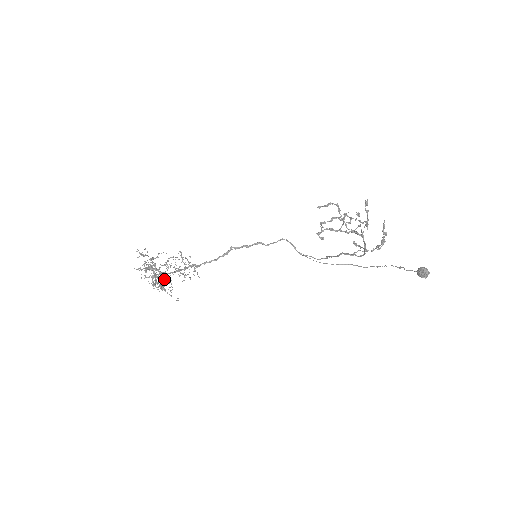
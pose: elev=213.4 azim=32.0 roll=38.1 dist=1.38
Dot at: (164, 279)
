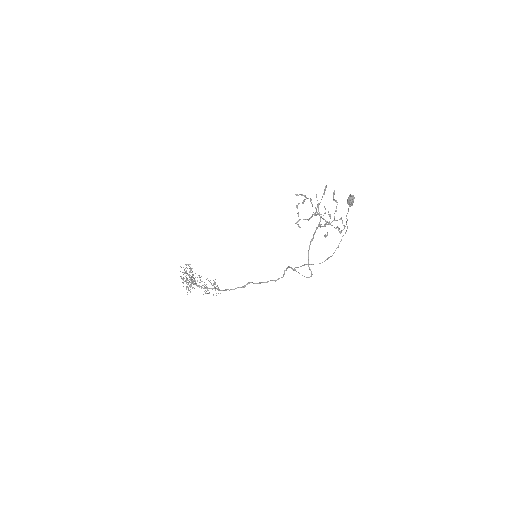
Dot at: occluded
